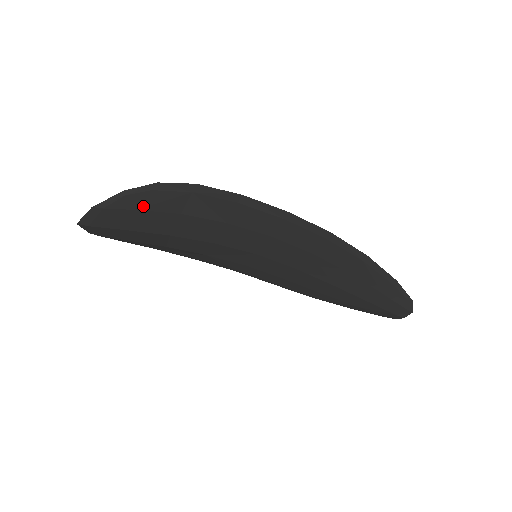
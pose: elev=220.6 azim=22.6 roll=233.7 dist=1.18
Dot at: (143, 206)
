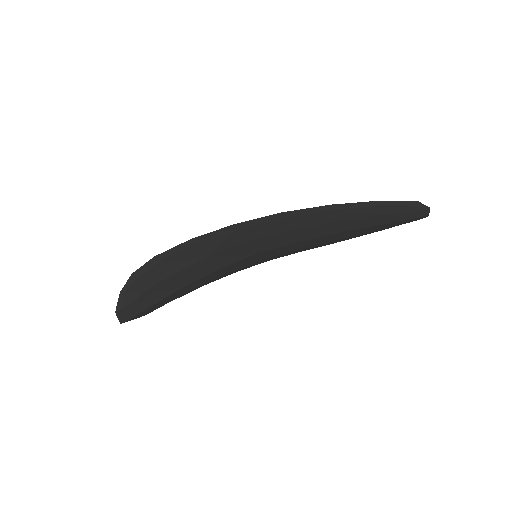
Dot at: (141, 290)
